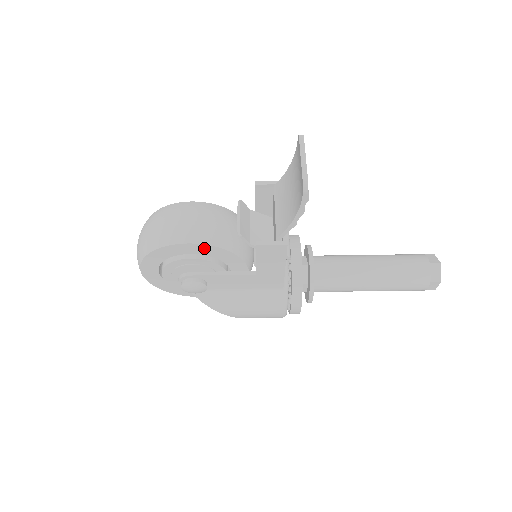
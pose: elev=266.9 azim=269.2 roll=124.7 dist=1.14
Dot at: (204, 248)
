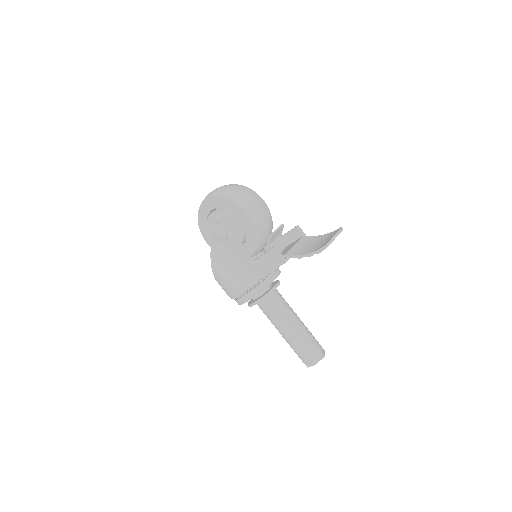
Dot at: (249, 224)
